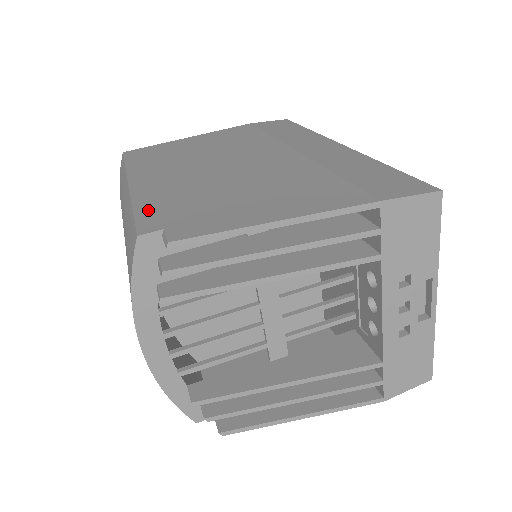
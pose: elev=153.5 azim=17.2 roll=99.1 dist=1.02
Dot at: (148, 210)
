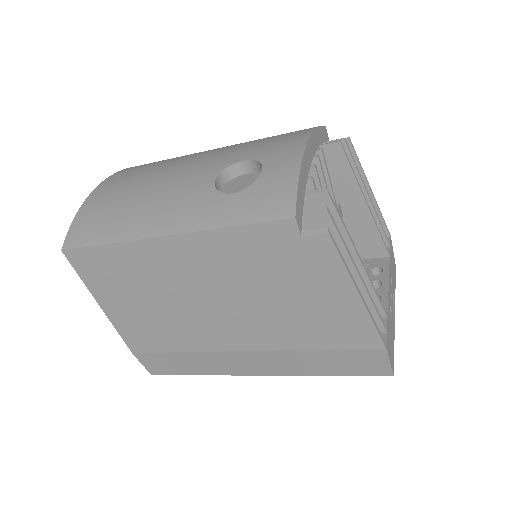
Dot at: occluded
